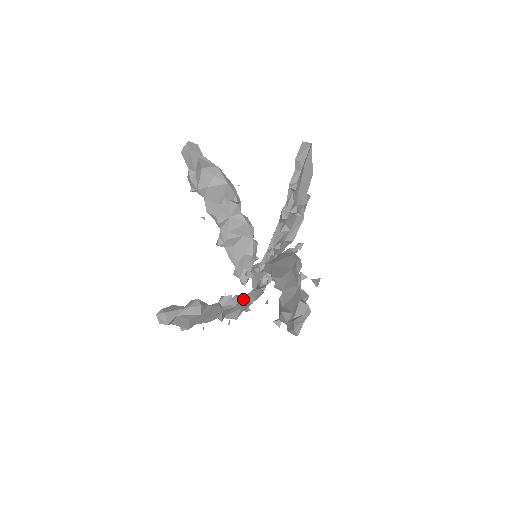
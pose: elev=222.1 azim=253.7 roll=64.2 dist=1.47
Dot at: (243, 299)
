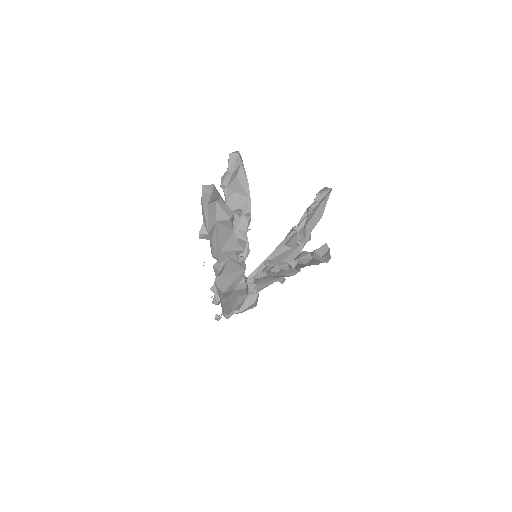
Dot at: (245, 265)
